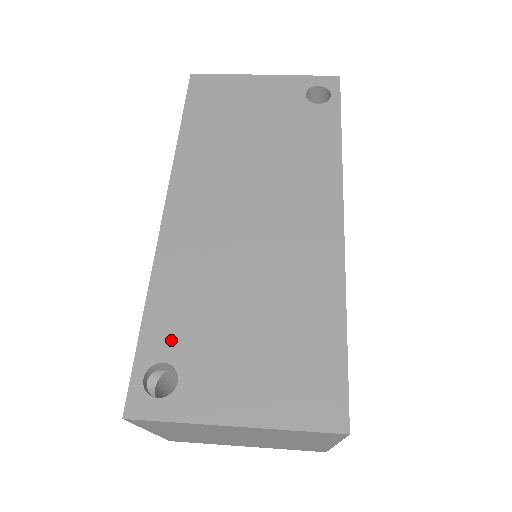
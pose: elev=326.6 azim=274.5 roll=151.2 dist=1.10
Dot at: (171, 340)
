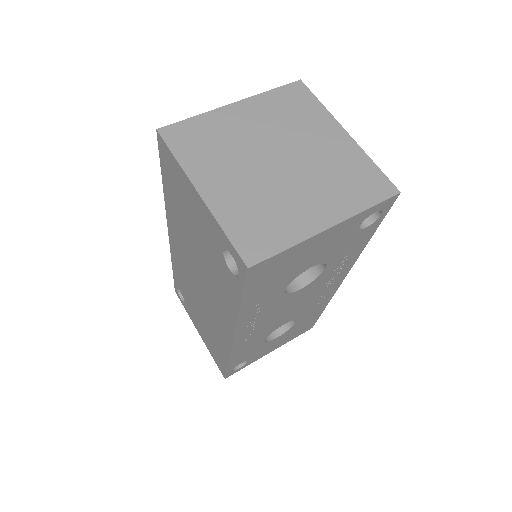
Dot at: (181, 289)
